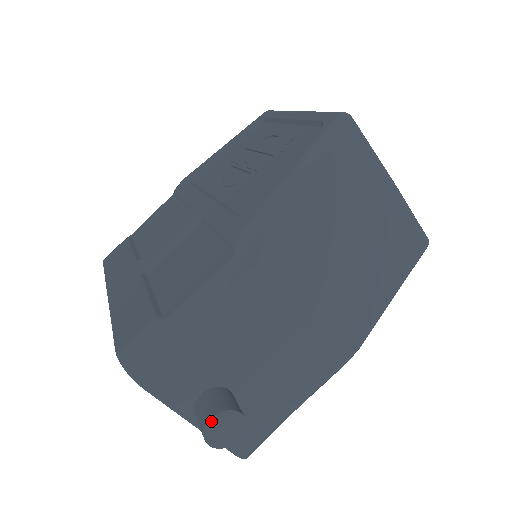
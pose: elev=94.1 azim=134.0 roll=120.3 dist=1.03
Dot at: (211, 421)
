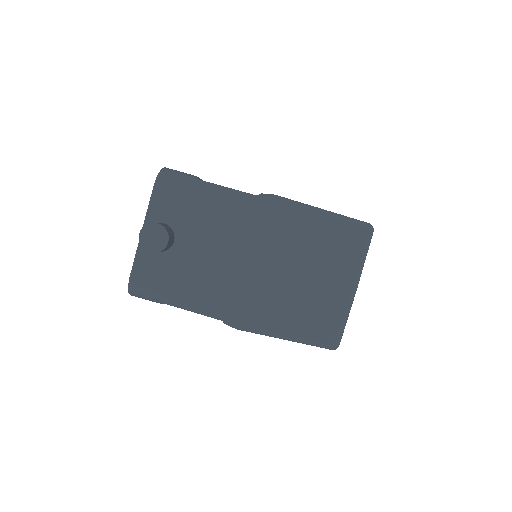
Dot at: (156, 225)
